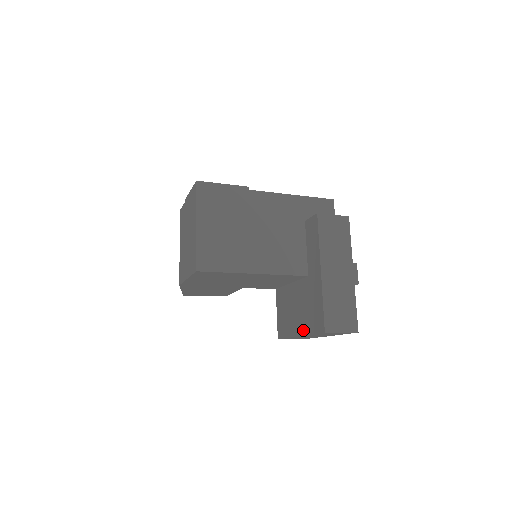
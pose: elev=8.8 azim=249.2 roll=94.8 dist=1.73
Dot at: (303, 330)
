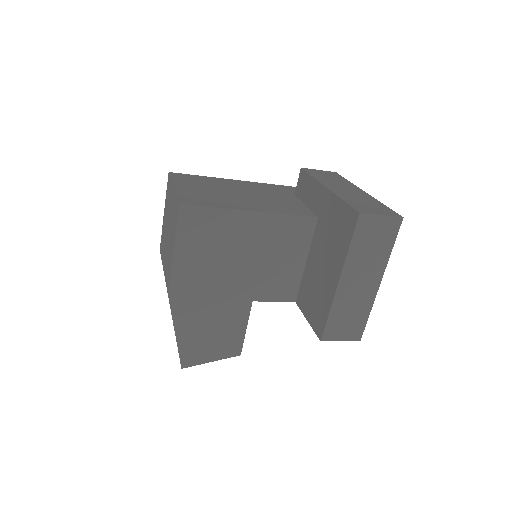
Dot at: (339, 264)
